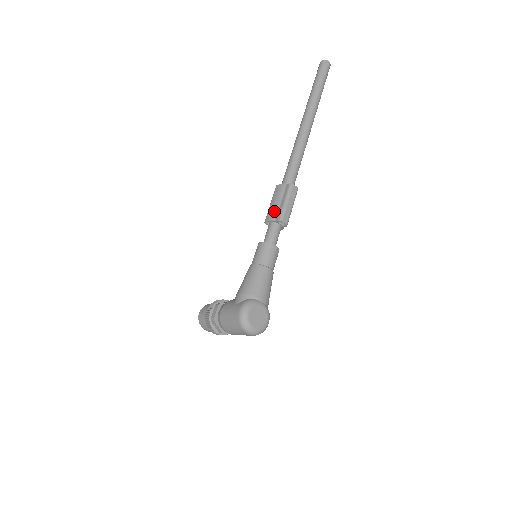
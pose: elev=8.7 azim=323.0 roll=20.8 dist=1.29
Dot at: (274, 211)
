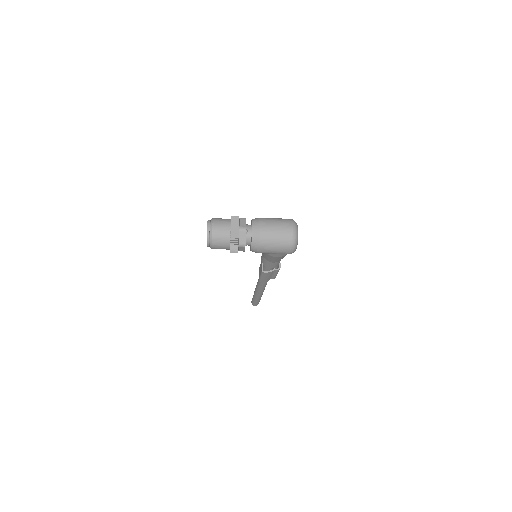
Dot at: occluded
